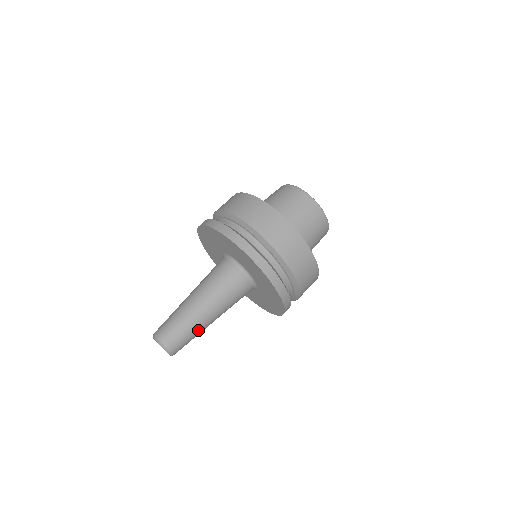
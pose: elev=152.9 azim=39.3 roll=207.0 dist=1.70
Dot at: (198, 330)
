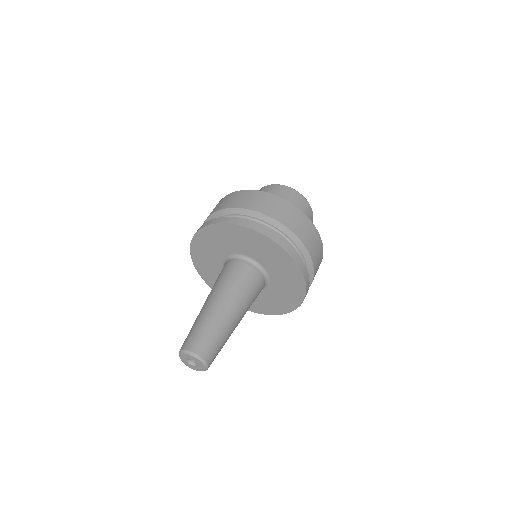
Dot at: occluded
